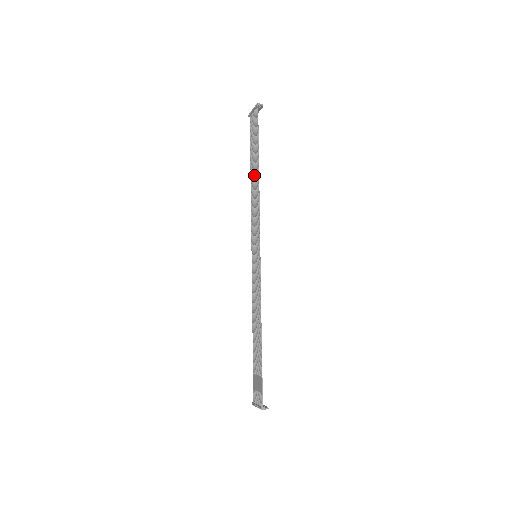
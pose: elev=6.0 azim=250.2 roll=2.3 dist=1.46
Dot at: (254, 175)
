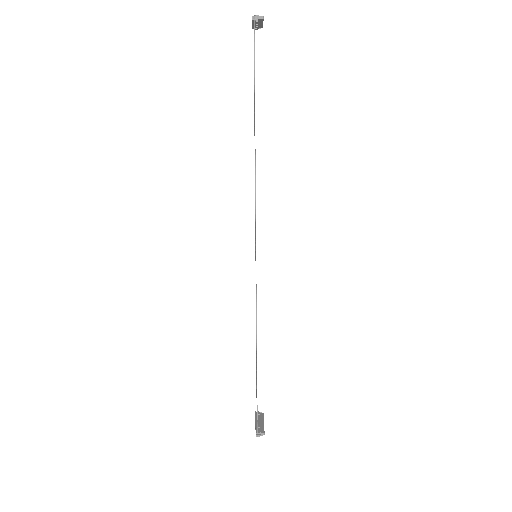
Dot at: occluded
